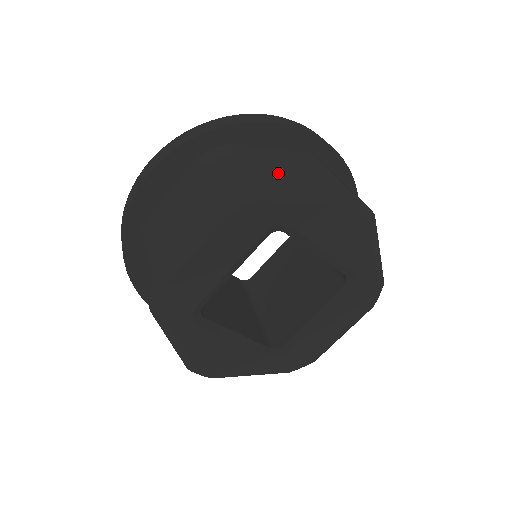
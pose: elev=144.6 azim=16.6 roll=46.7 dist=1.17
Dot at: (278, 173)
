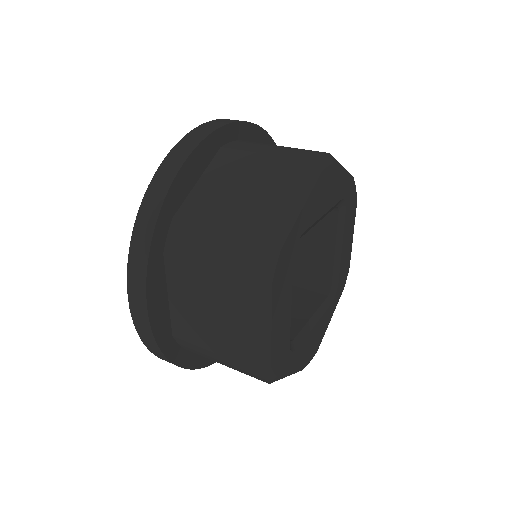
Dot at: (250, 207)
